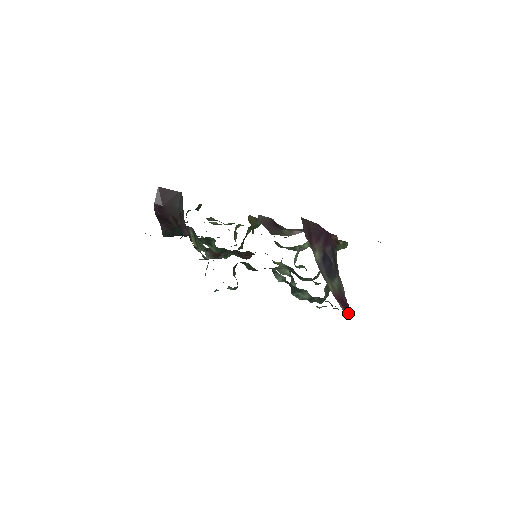
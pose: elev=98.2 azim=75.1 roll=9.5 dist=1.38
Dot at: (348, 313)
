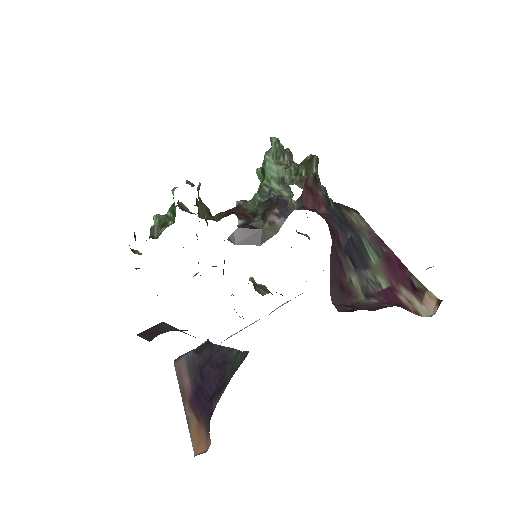
Dot at: (427, 306)
